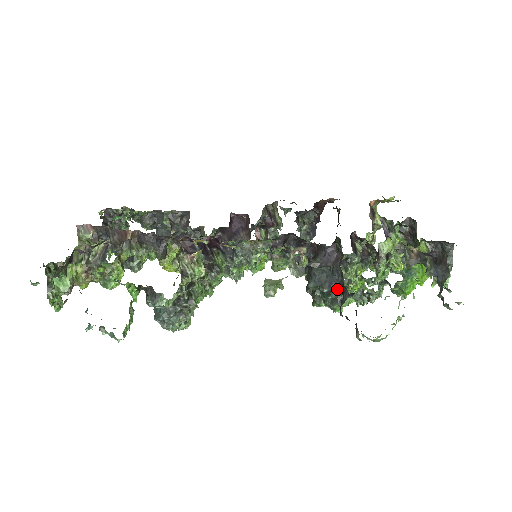
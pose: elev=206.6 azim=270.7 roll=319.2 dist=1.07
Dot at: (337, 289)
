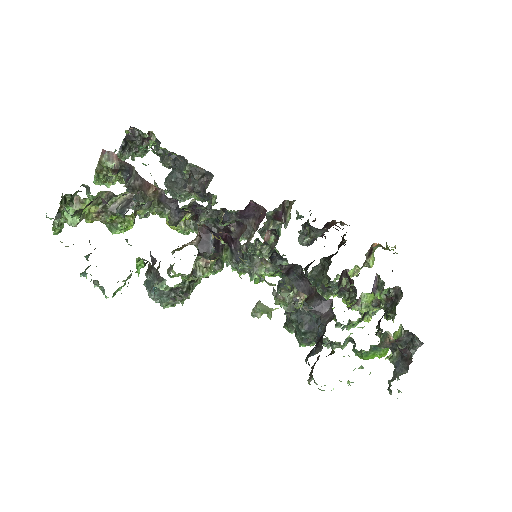
Dot at: (313, 334)
